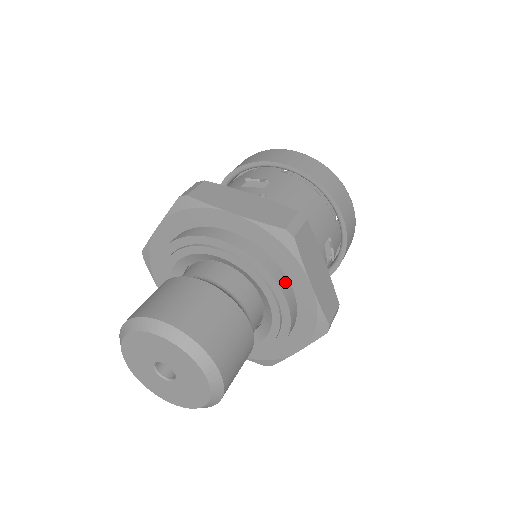
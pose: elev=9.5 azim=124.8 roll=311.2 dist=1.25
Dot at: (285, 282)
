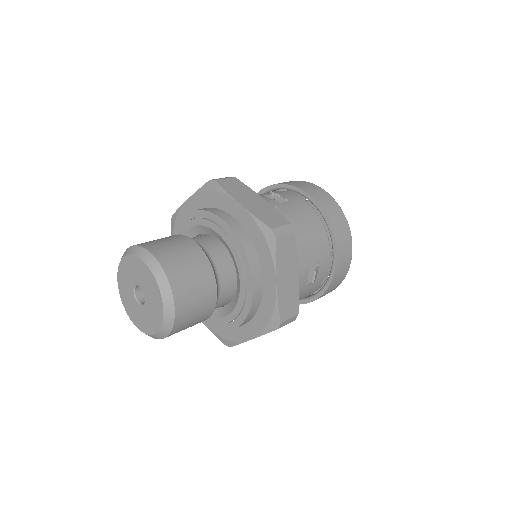
Dot at: (258, 272)
